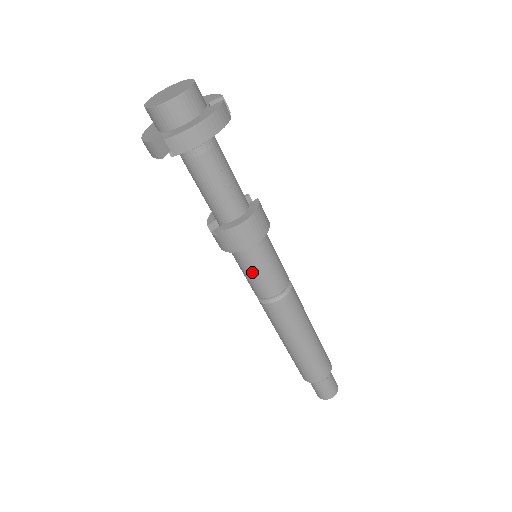
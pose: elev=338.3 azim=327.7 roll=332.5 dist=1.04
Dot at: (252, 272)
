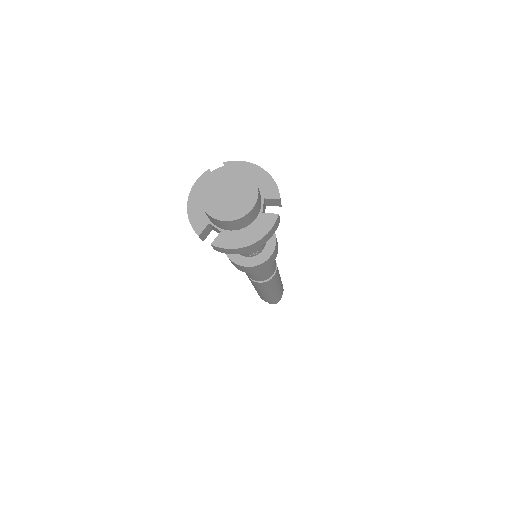
Dot at: occluded
